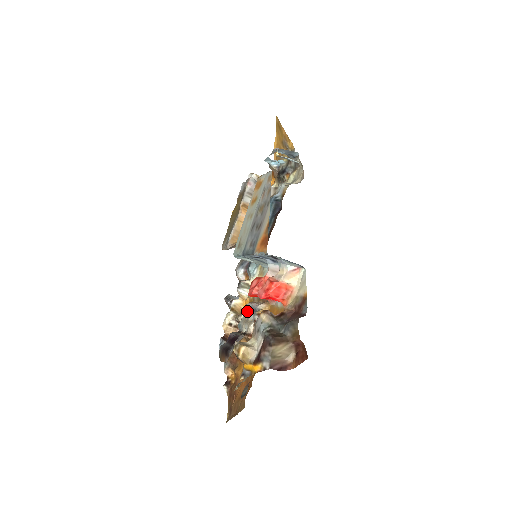
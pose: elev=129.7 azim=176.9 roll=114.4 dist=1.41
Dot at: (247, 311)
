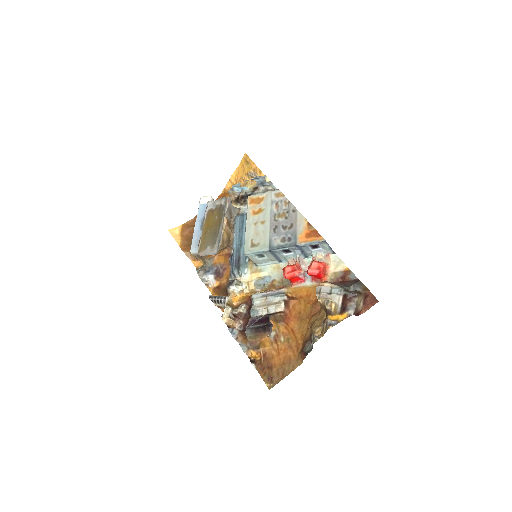
Dot at: (263, 298)
